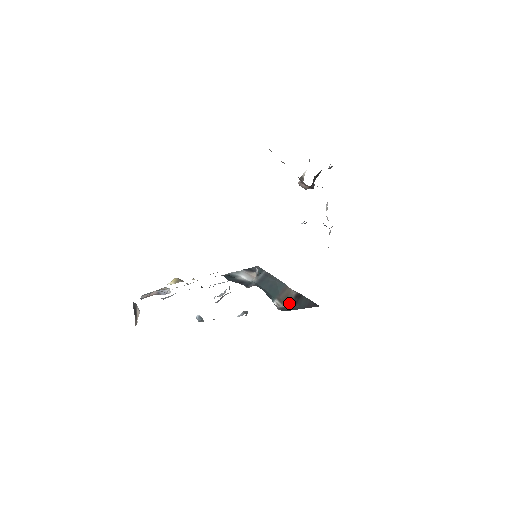
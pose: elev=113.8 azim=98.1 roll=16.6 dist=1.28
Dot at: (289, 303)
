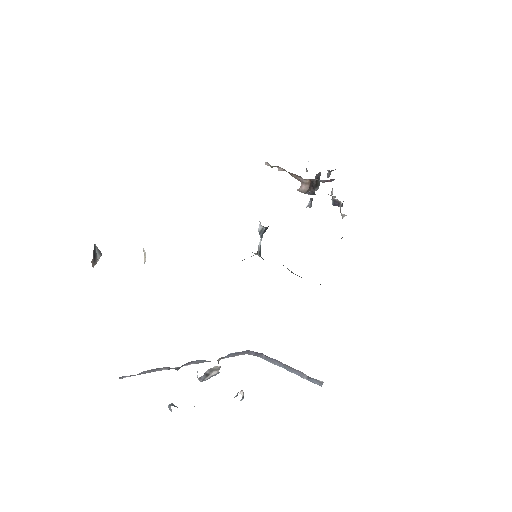
Dot at: occluded
